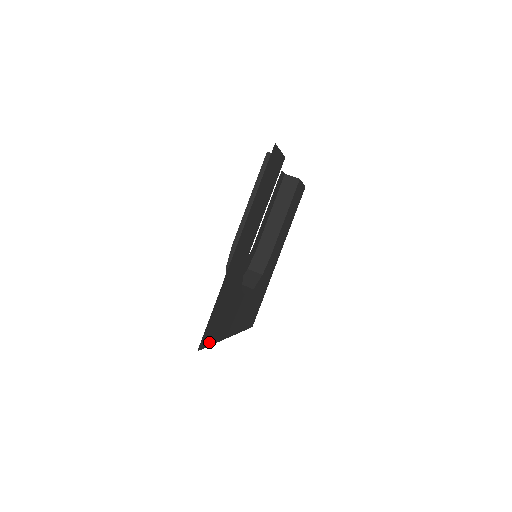
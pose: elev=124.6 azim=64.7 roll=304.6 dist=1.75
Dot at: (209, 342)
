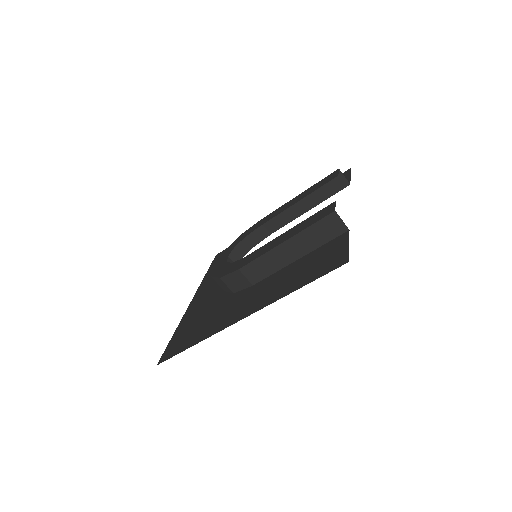
Dot at: (170, 343)
